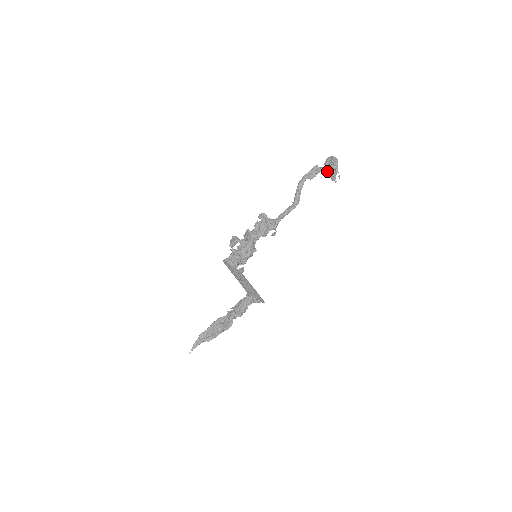
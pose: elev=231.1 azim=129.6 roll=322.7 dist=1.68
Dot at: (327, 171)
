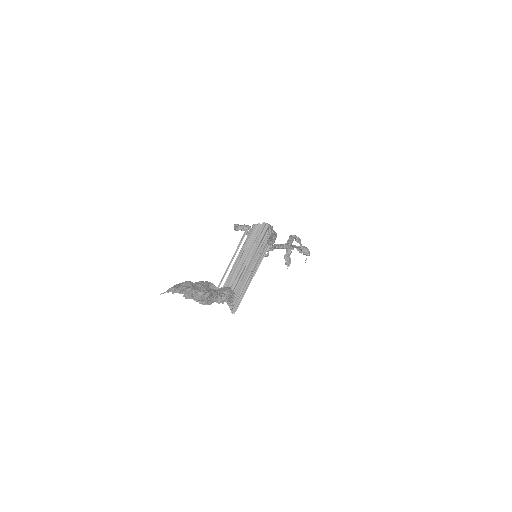
Dot at: (304, 248)
